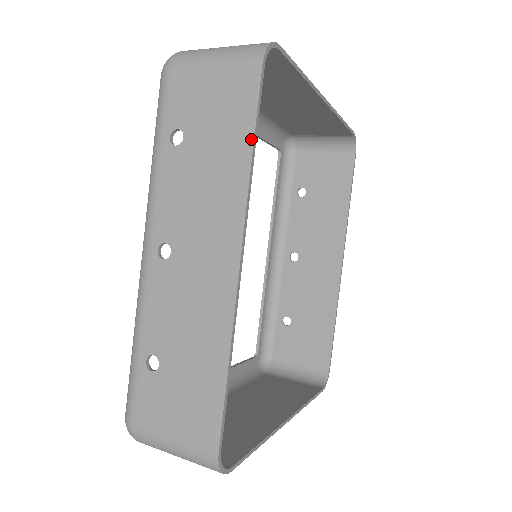
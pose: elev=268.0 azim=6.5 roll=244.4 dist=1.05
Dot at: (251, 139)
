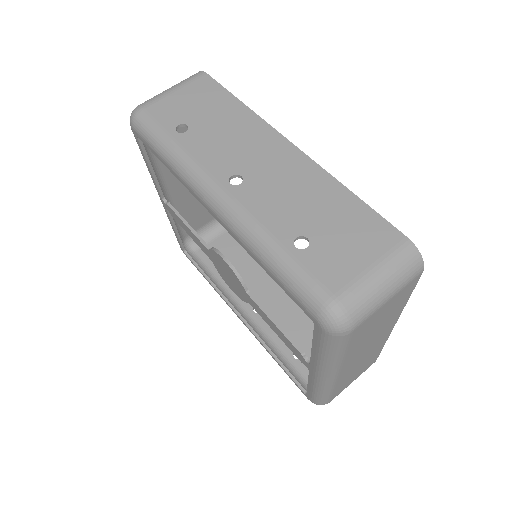
Dot at: (234, 98)
